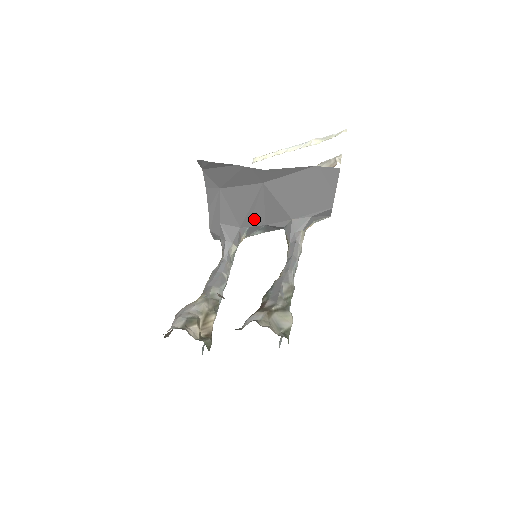
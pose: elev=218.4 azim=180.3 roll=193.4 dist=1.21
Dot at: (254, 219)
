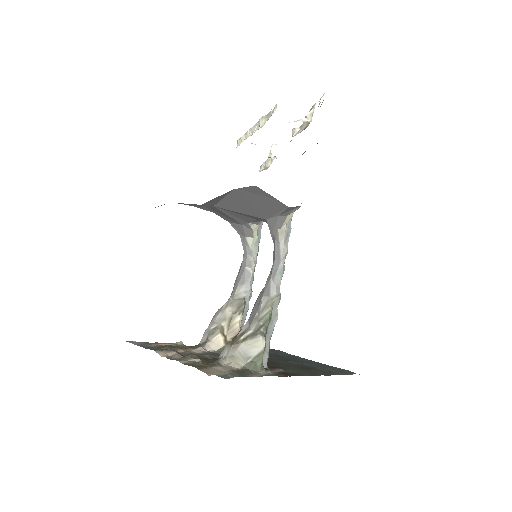
Dot at: (244, 219)
